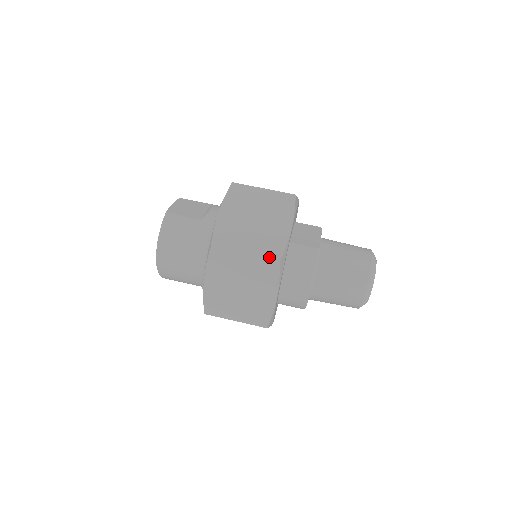
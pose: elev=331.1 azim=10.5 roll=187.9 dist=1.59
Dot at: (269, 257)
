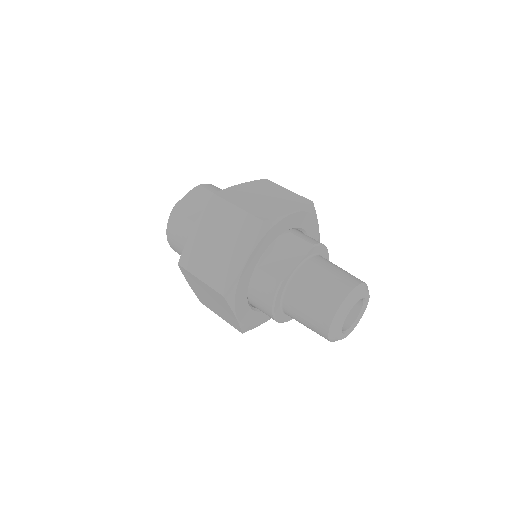
Dot at: (216, 289)
